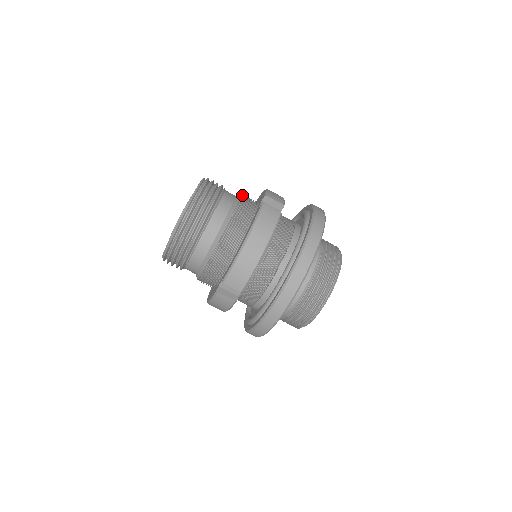
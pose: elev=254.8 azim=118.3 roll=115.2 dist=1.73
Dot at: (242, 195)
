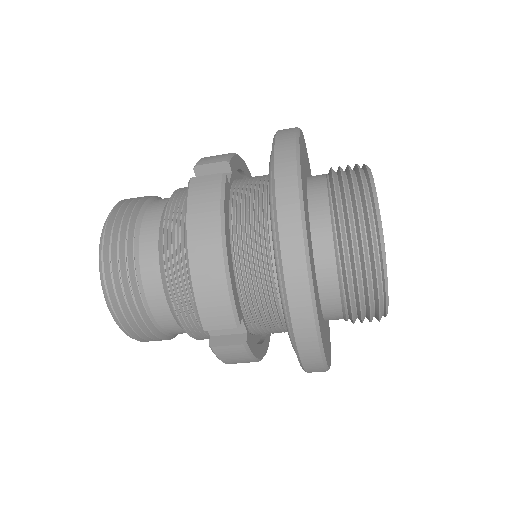
Dot at: (169, 293)
